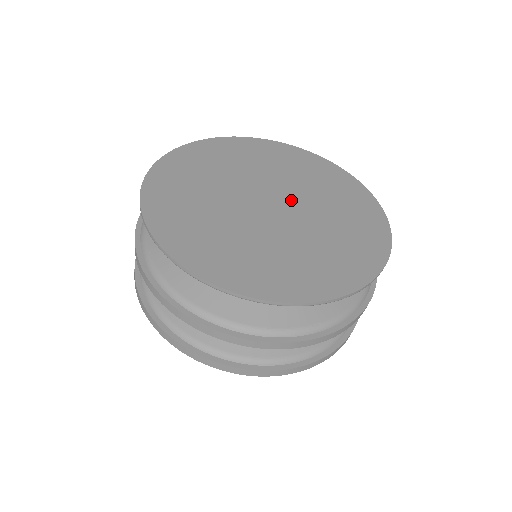
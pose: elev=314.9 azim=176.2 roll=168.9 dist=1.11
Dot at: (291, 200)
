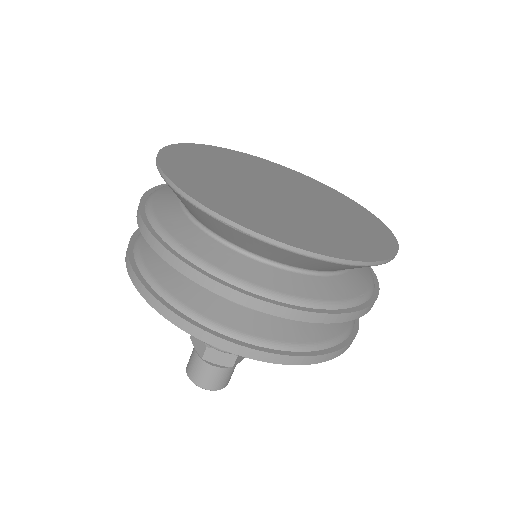
Dot at: (293, 192)
